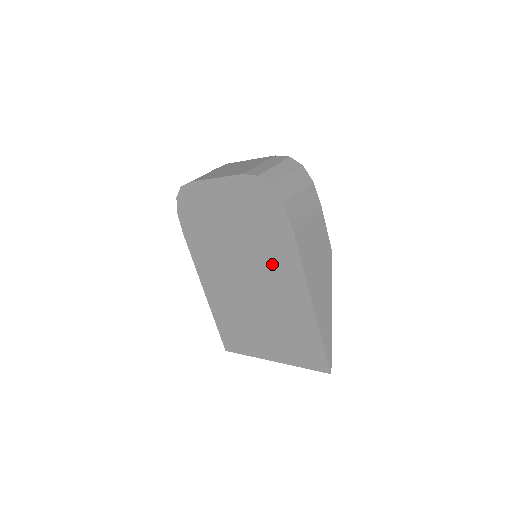
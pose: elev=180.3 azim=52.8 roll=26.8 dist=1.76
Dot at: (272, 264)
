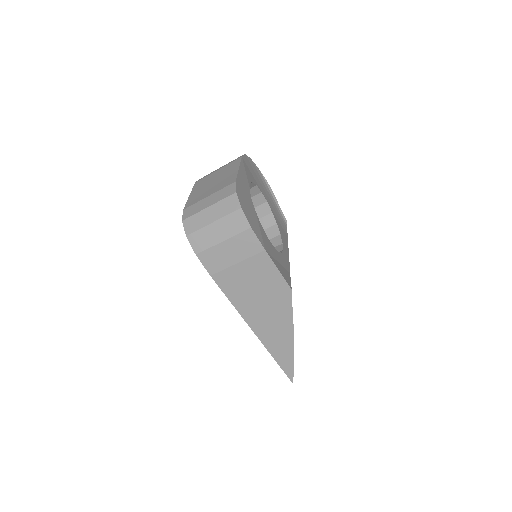
Dot at: occluded
